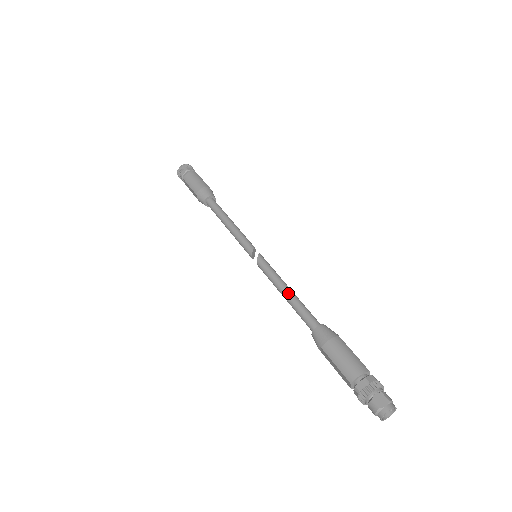
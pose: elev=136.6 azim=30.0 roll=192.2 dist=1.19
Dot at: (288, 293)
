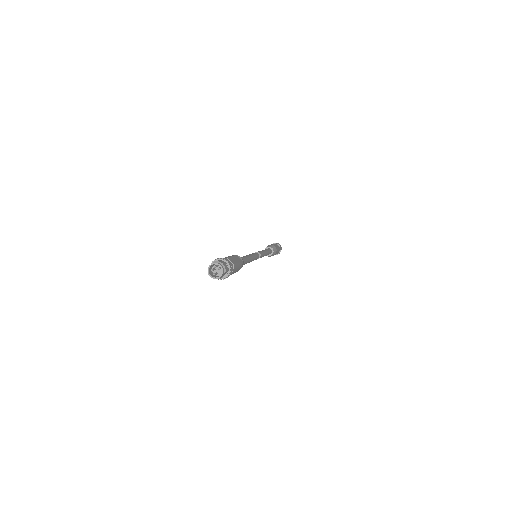
Dot at: occluded
